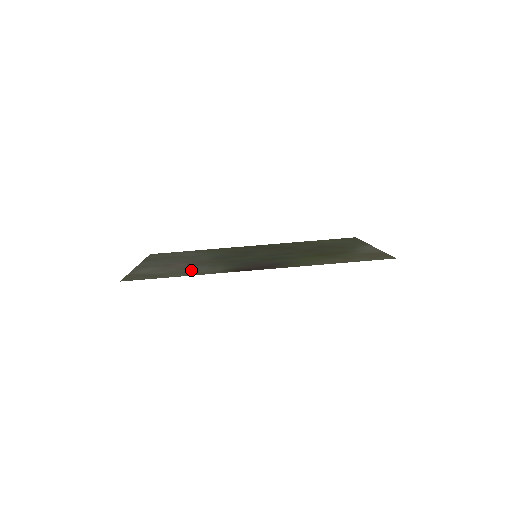
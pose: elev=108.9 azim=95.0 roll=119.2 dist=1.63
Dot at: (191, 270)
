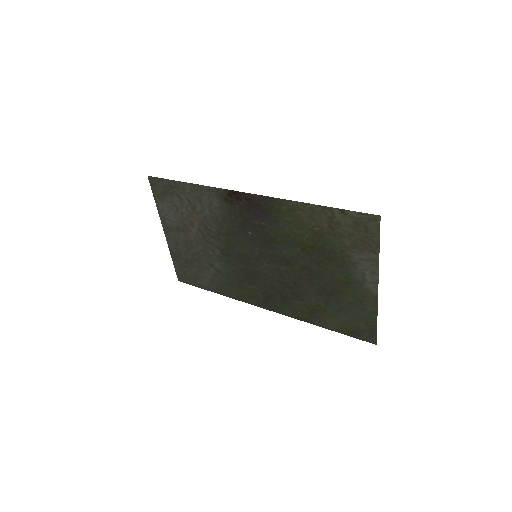
Dot at: (197, 204)
